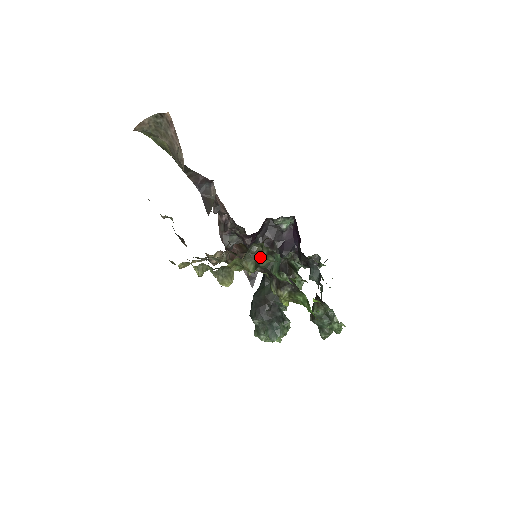
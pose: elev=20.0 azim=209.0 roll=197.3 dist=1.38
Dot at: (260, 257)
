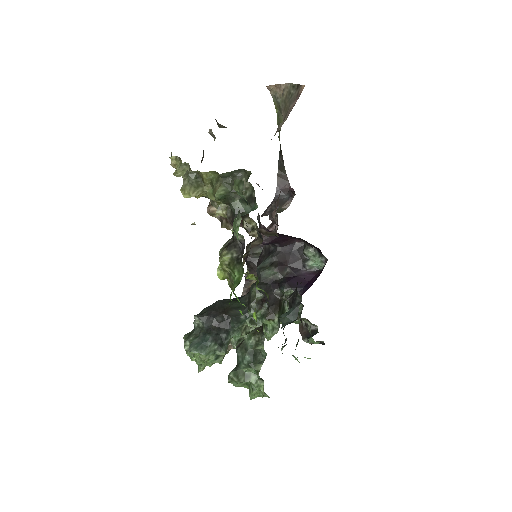
Dot at: occluded
